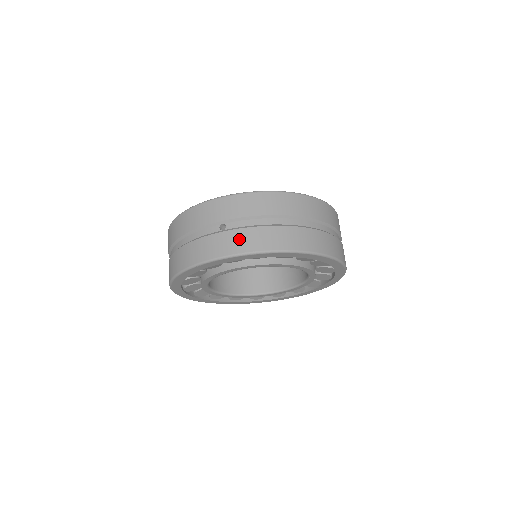
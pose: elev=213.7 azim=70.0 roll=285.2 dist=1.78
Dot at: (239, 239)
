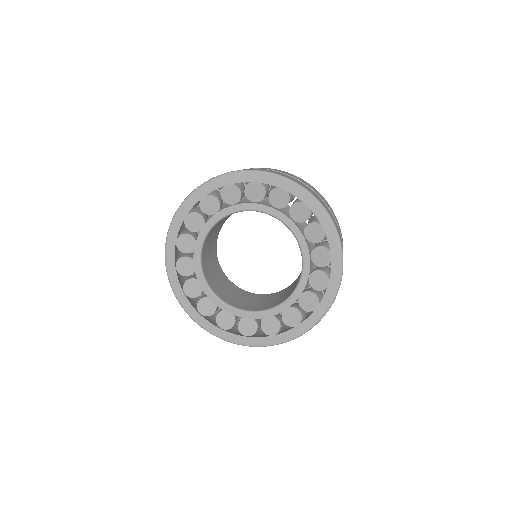
Dot at: occluded
